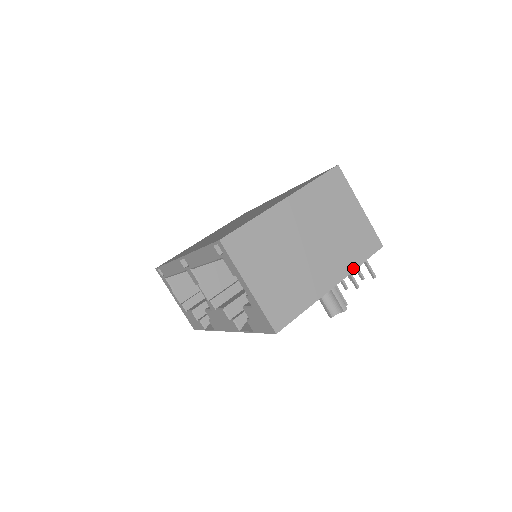
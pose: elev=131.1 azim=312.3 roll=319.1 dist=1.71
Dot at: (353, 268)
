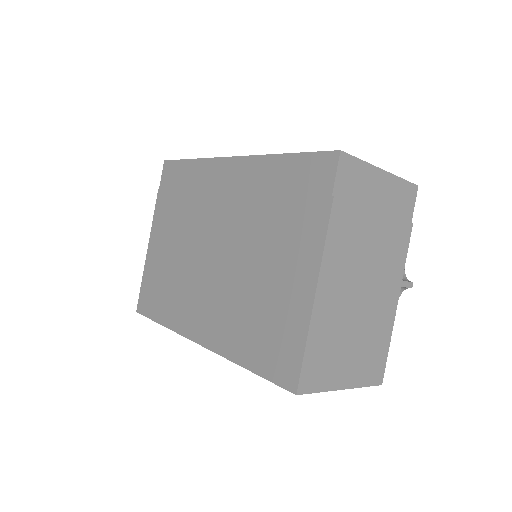
Dot at: (406, 248)
